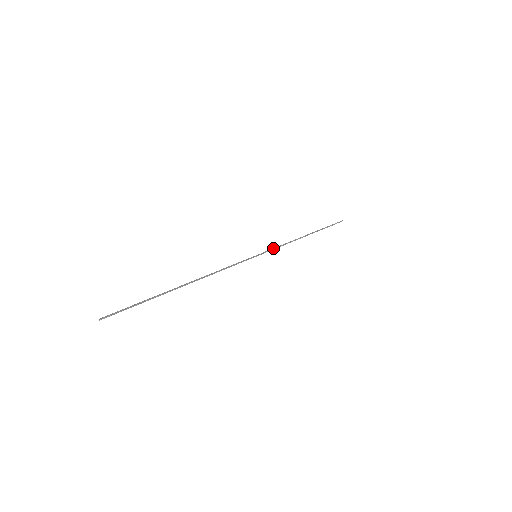
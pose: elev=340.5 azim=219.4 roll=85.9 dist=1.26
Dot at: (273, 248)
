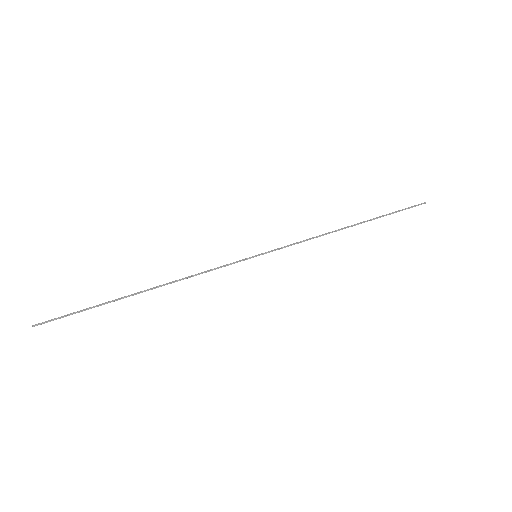
Dot at: occluded
